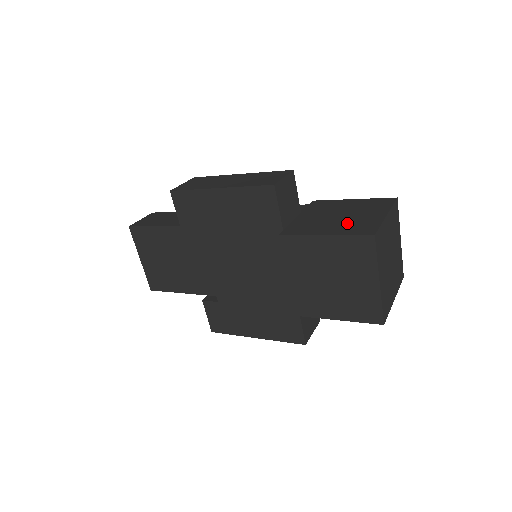
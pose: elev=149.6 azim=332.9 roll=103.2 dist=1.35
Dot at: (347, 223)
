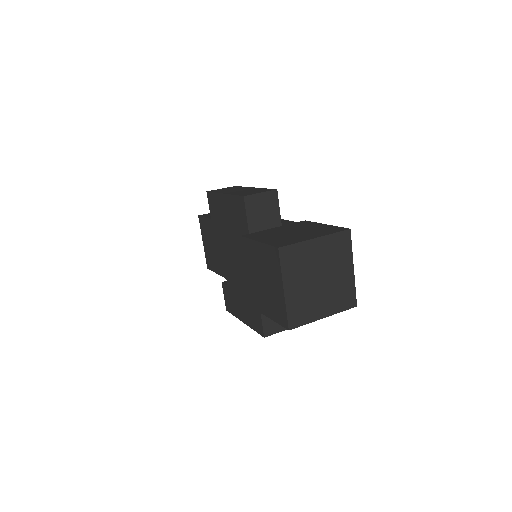
Dot at: (284, 237)
